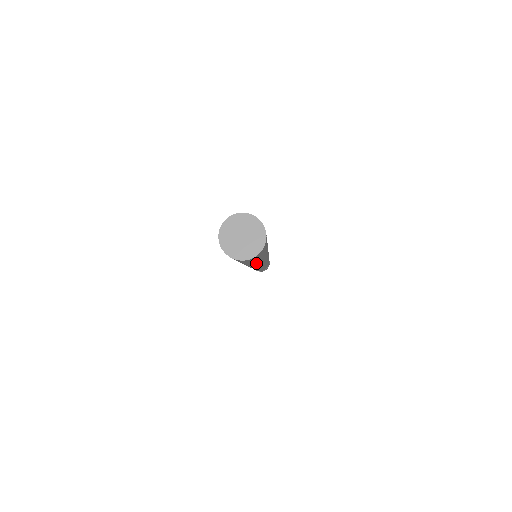
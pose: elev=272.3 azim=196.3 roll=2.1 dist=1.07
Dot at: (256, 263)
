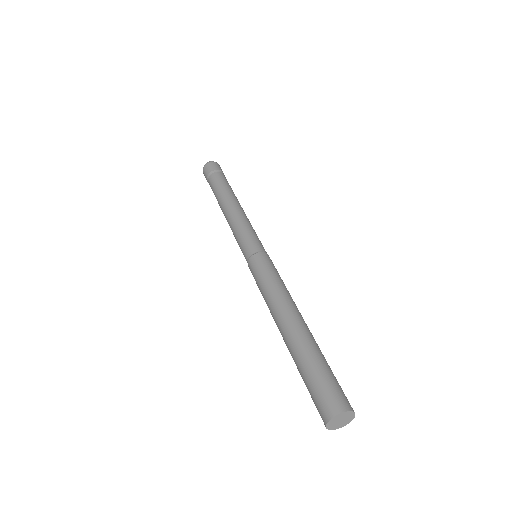
Dot at: occluded
